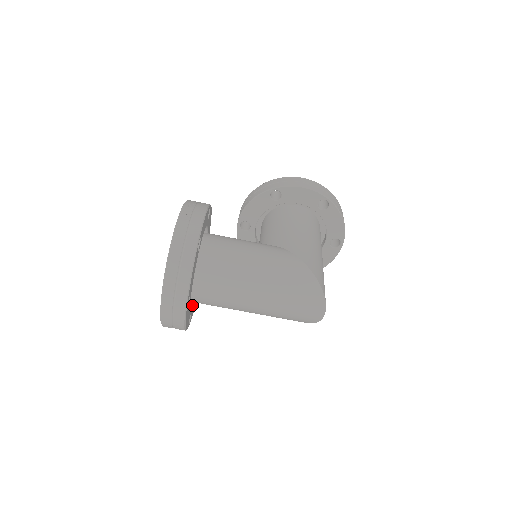
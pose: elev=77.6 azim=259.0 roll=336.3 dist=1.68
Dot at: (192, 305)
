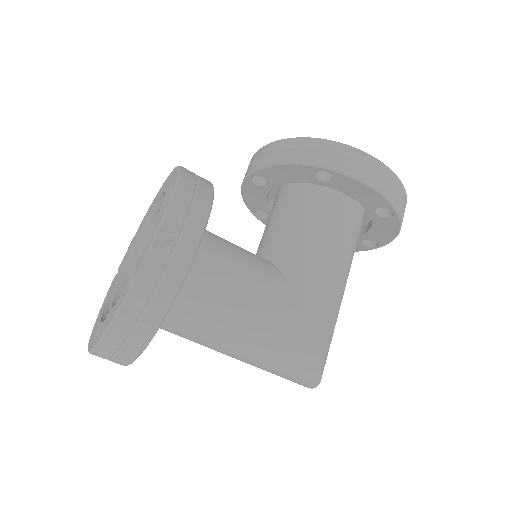
Dot at: occluded
